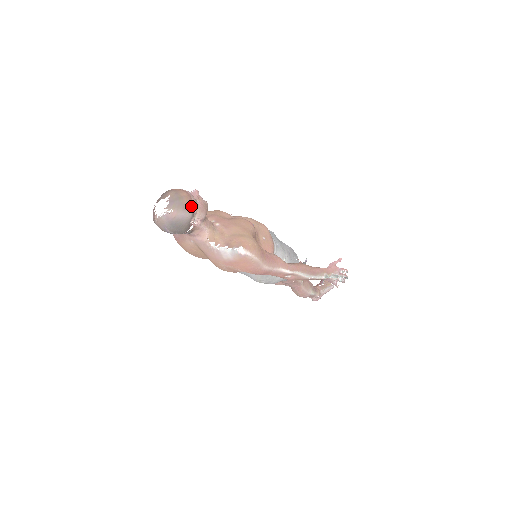
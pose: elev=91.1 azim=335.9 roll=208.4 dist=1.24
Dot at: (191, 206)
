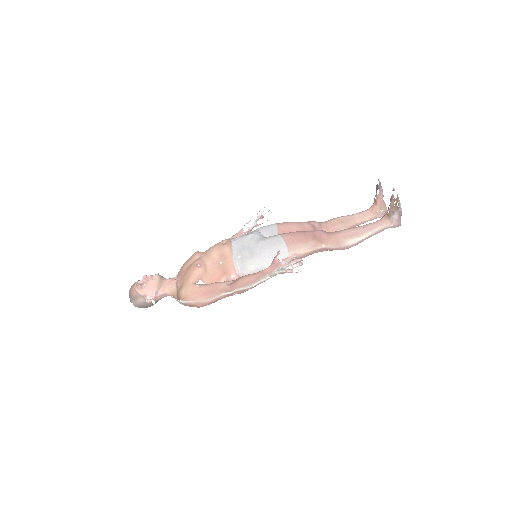
Dot at: (138, 295)
